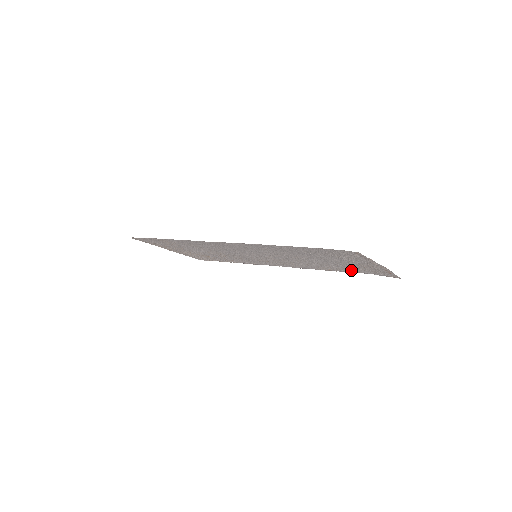
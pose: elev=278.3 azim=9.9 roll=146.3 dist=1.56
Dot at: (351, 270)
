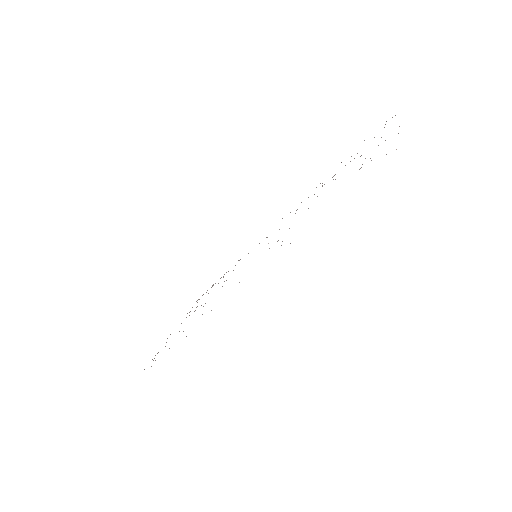
Dot at: occluded
